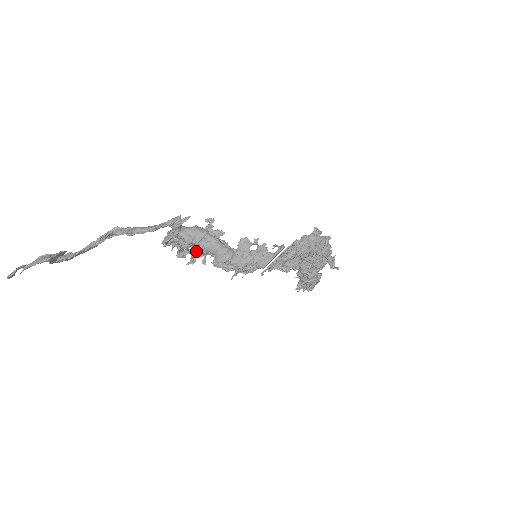
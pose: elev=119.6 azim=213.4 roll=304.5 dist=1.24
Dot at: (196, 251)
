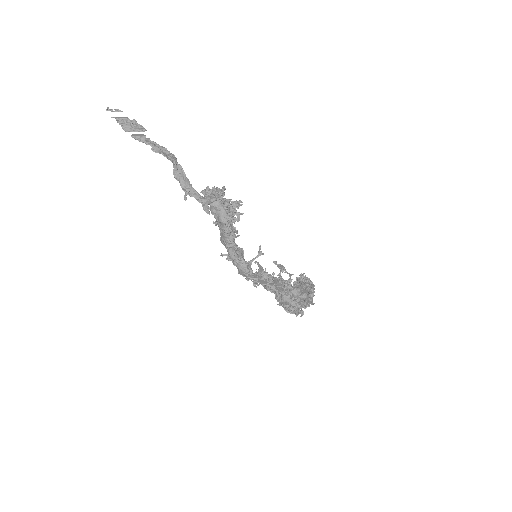
Dot at: occluded
